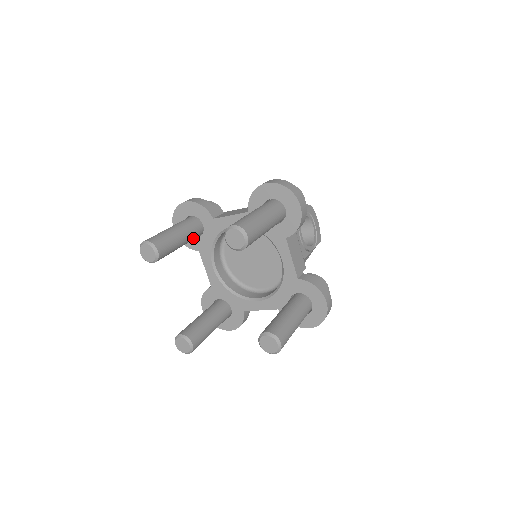
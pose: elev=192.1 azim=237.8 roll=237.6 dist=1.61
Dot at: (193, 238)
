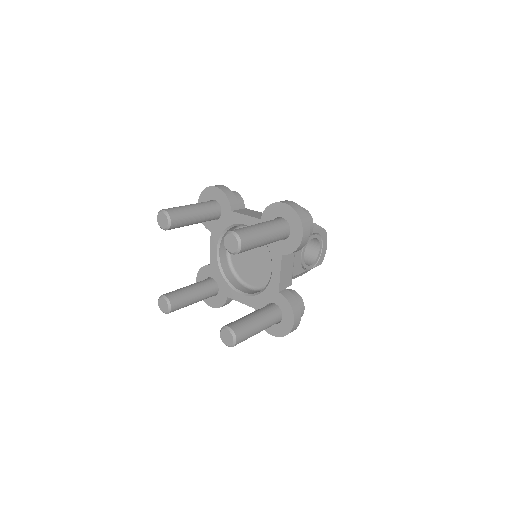
Dot at: (208, 220)
